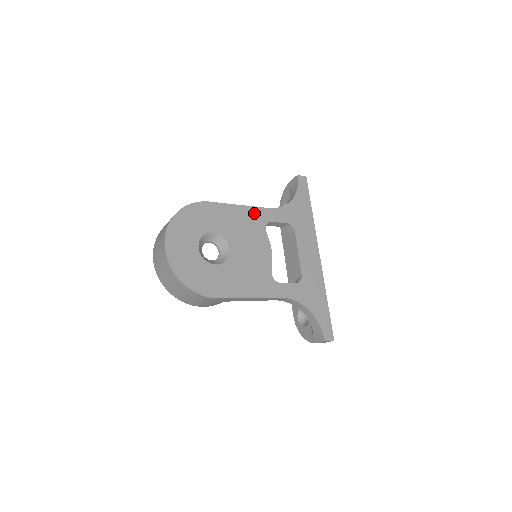
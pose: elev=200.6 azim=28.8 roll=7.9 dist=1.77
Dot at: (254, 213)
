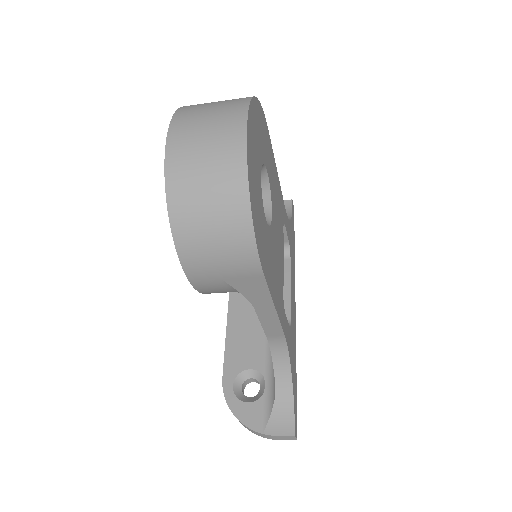
Dot at: (281, 197)
